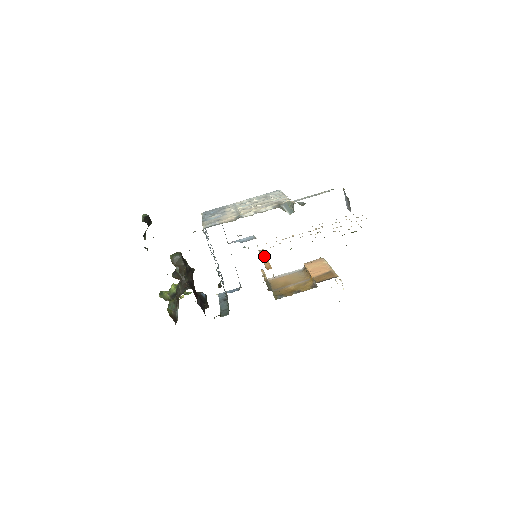
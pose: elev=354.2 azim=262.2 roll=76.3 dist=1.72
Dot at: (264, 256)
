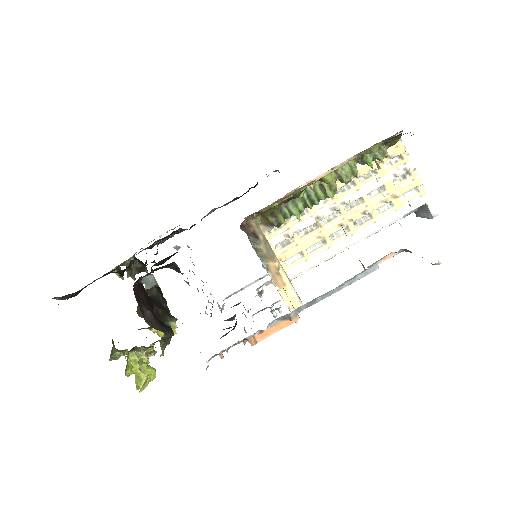
Dot at: occluded
